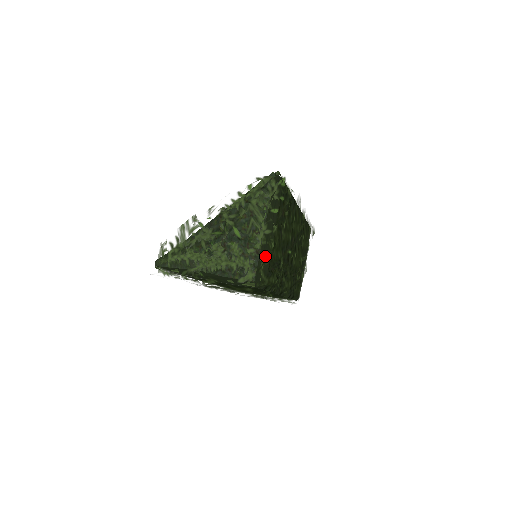
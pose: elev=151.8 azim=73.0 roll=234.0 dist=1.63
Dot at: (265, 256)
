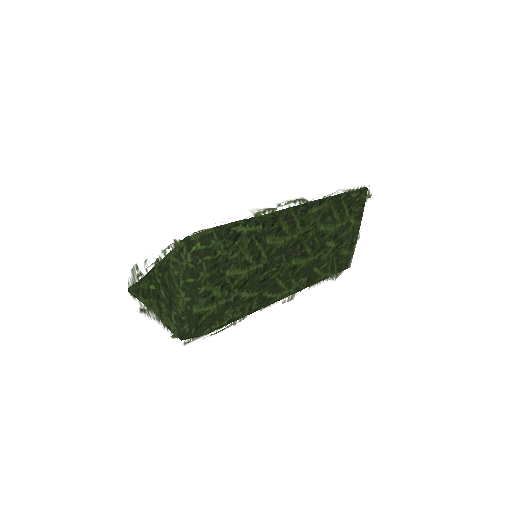
Dot at: (188, 320)
